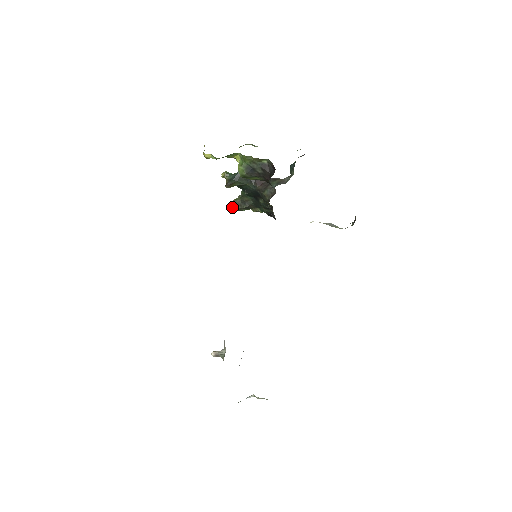
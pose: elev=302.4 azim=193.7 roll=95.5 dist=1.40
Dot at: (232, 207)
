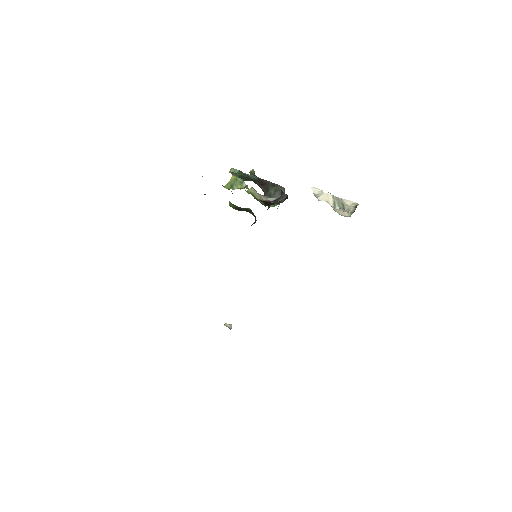
Dot at: occluded
